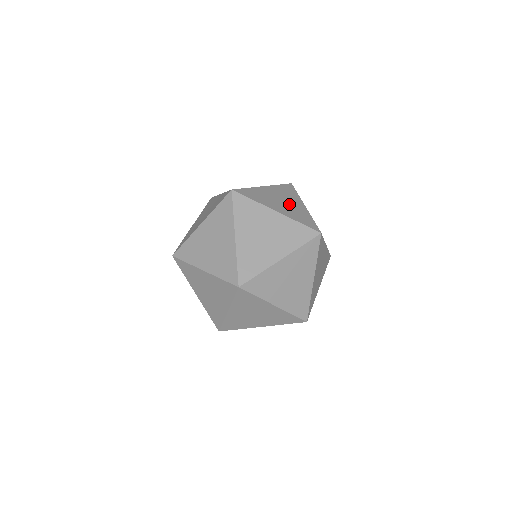
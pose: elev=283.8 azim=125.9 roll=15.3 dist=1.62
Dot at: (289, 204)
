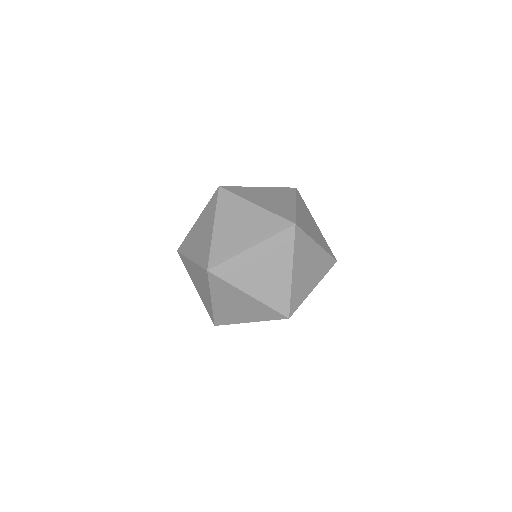
Dot at: occluded
